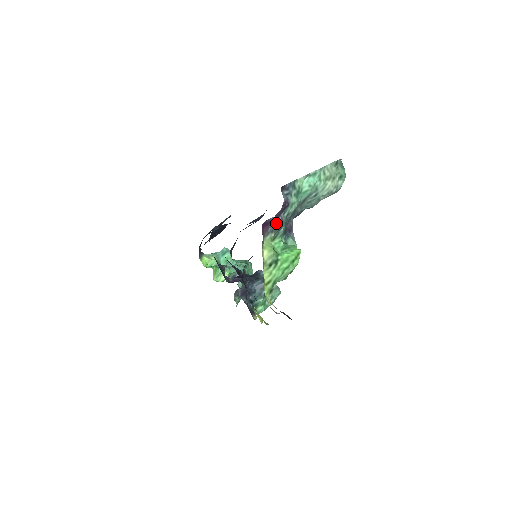
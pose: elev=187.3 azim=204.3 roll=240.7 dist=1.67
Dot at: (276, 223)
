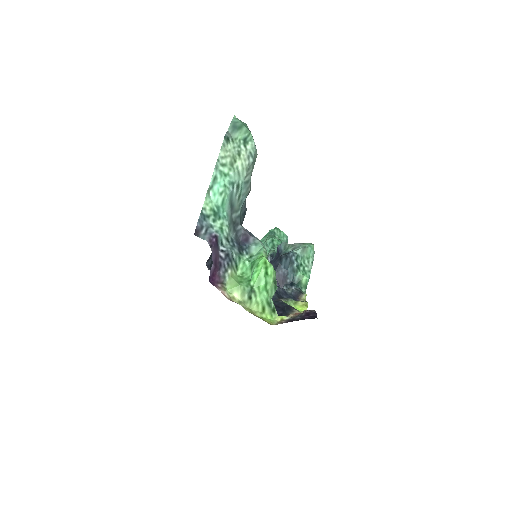
Dot at: (222, 261)
